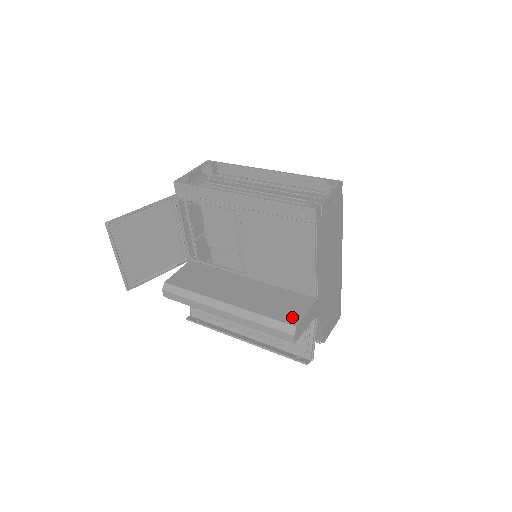
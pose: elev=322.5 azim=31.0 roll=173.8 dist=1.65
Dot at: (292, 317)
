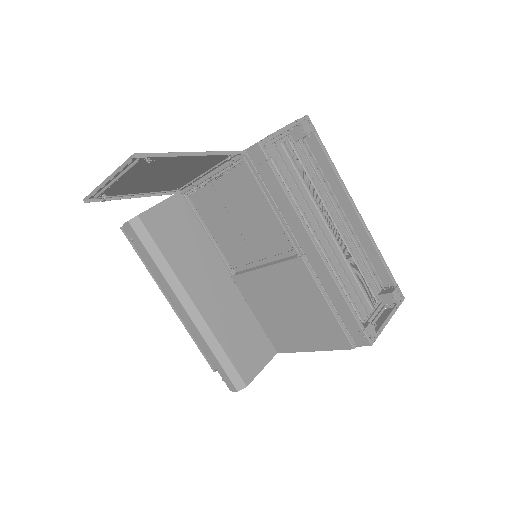
Dot at: (248, 370)
